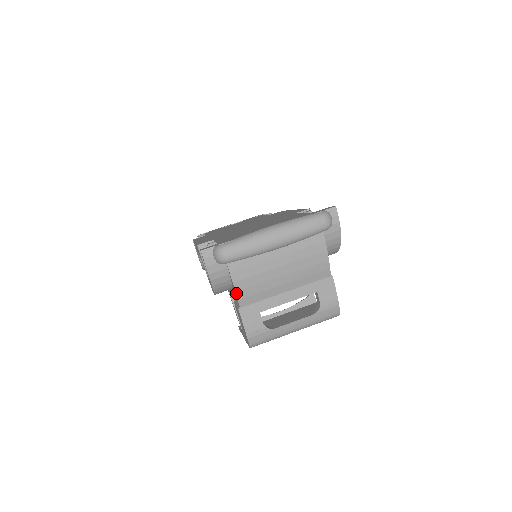
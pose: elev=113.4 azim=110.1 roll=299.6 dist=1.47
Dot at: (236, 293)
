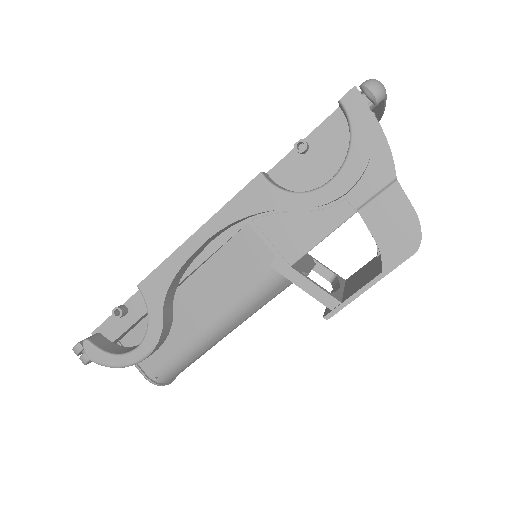
Dot at: (391, 153)
